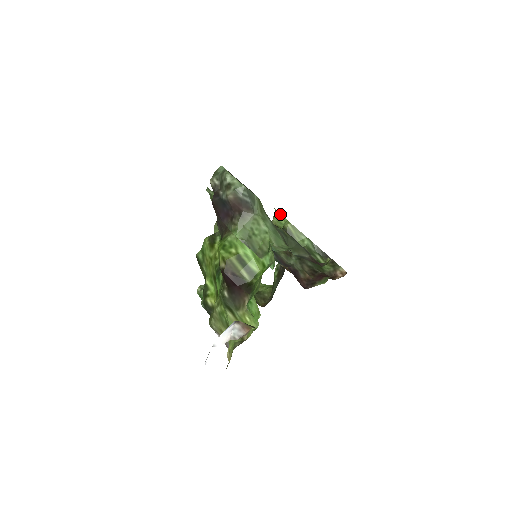
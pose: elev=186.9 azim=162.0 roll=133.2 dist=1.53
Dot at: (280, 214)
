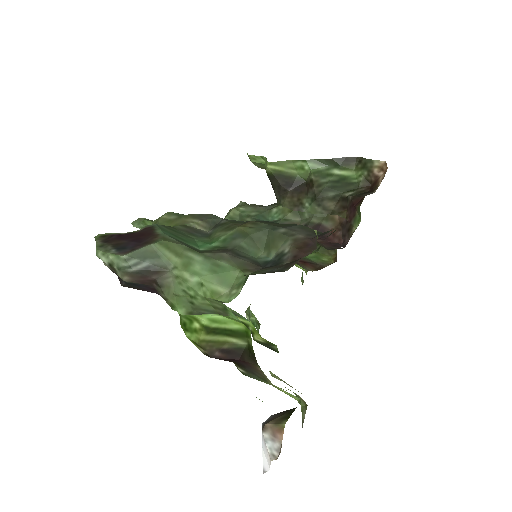
Dot at: (253, 156)
